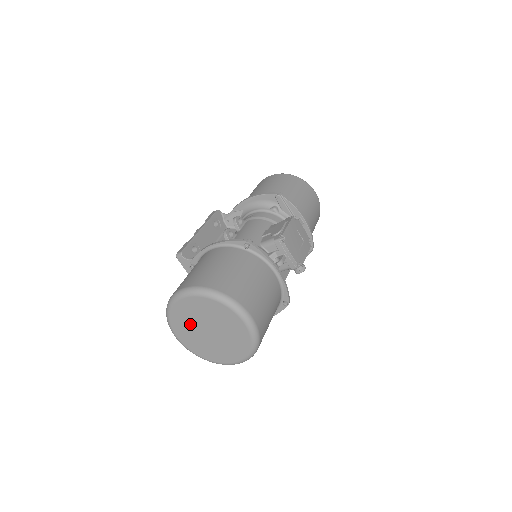
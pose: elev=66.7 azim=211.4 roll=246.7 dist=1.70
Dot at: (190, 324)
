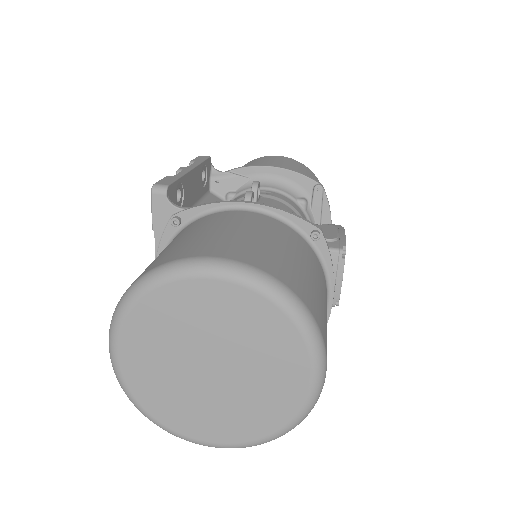
Dot at: (177, 336)
